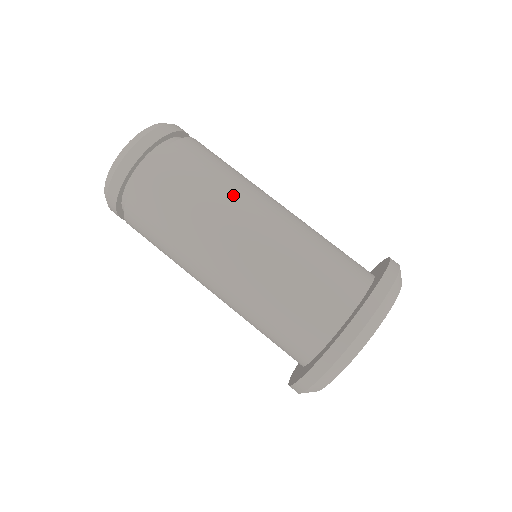
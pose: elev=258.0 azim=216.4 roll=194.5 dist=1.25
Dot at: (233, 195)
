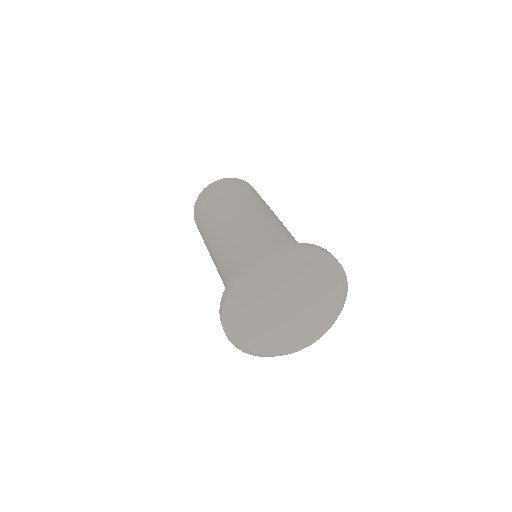
Dot at: (270, 210)
